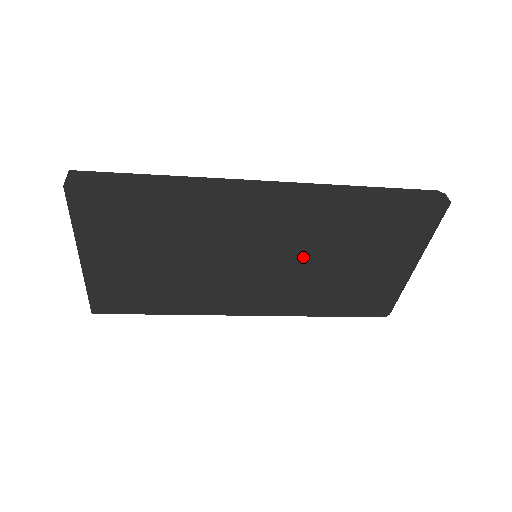
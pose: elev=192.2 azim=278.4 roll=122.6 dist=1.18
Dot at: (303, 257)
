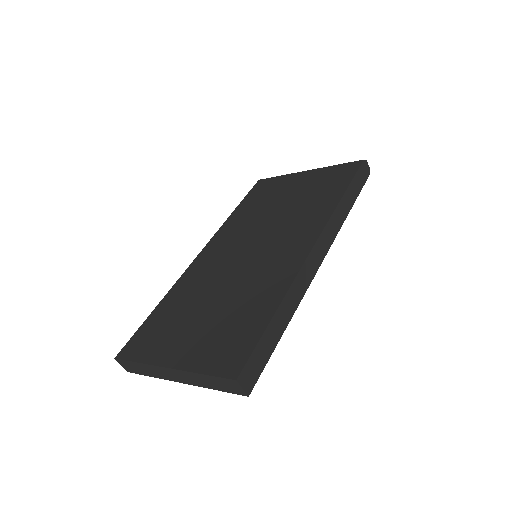
Dot at: occluded
